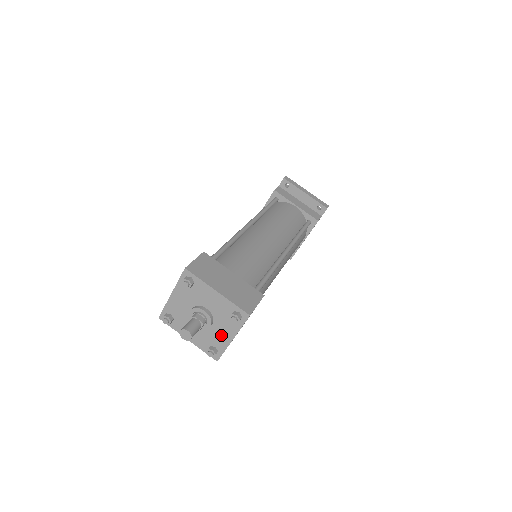
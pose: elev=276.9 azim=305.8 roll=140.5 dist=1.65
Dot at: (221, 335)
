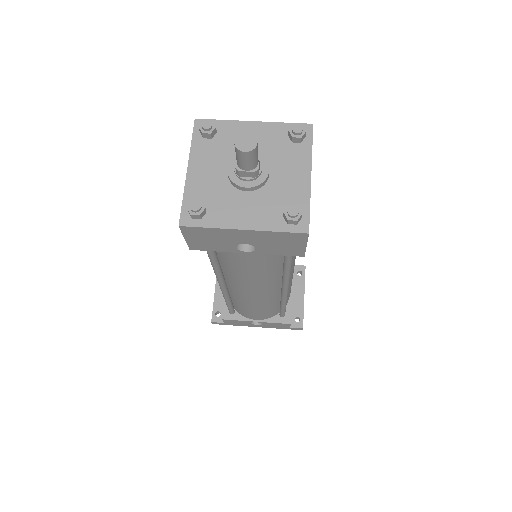
Dot at: (238, 210)
